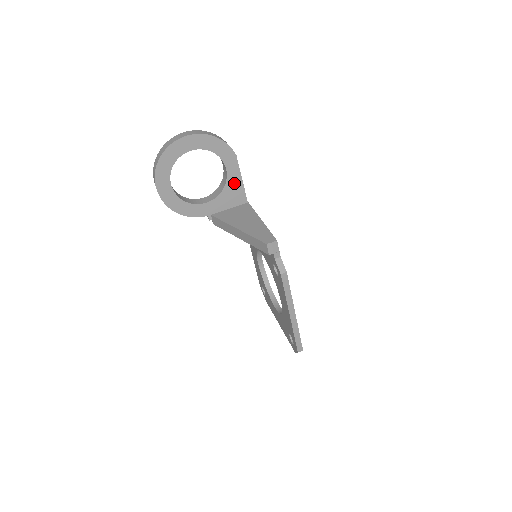
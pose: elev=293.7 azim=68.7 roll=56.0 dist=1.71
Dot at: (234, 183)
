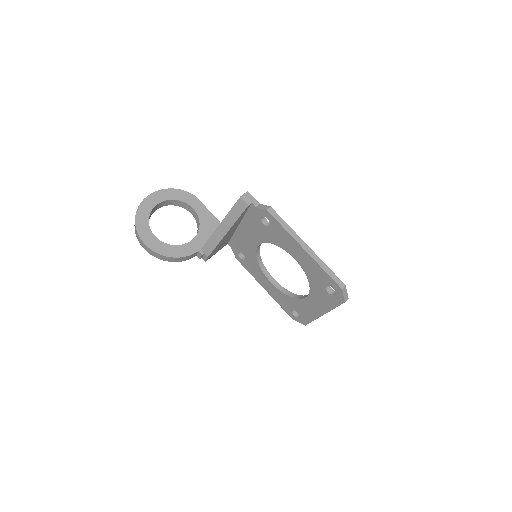
Dot at: (206, 218)
